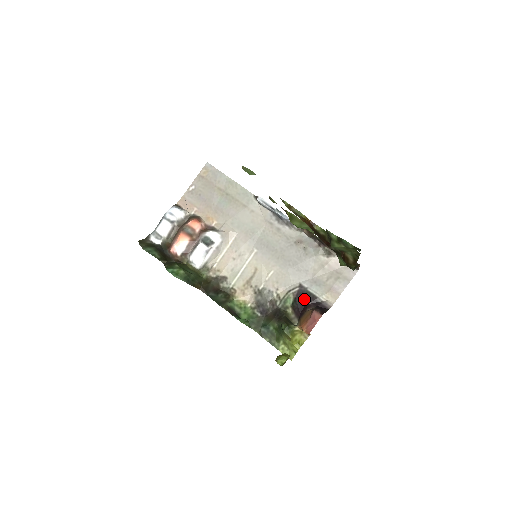
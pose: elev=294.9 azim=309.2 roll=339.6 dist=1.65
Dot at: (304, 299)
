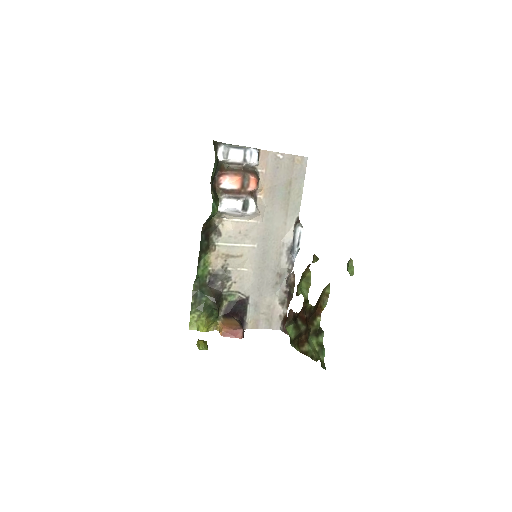
Dot at: (240, 308)
